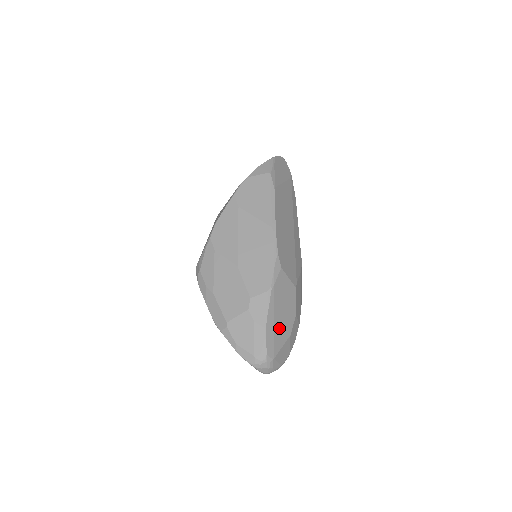
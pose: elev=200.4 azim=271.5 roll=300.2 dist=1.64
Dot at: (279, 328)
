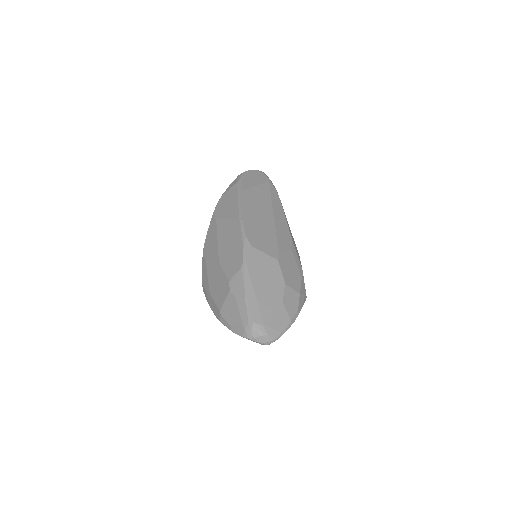
Dot at: (263, 297)
